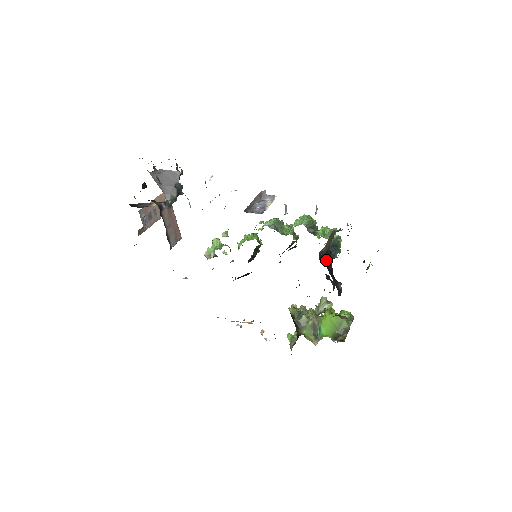
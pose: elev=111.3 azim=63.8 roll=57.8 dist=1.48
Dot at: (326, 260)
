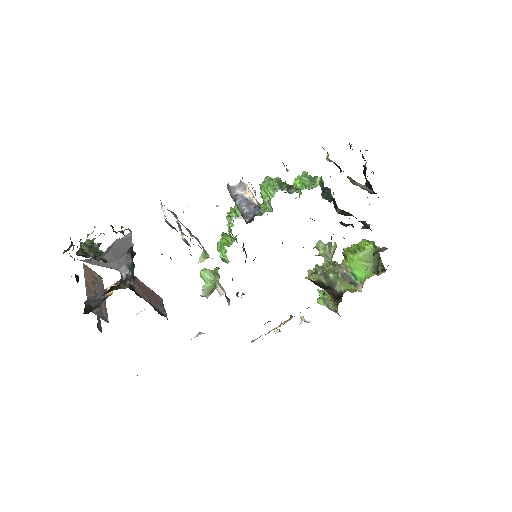
Dot at: (339, 210)
